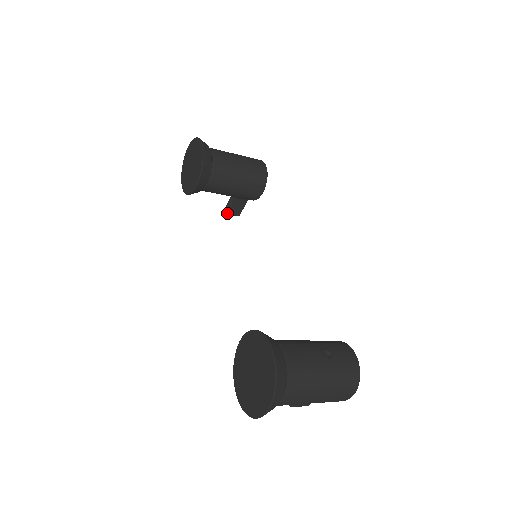
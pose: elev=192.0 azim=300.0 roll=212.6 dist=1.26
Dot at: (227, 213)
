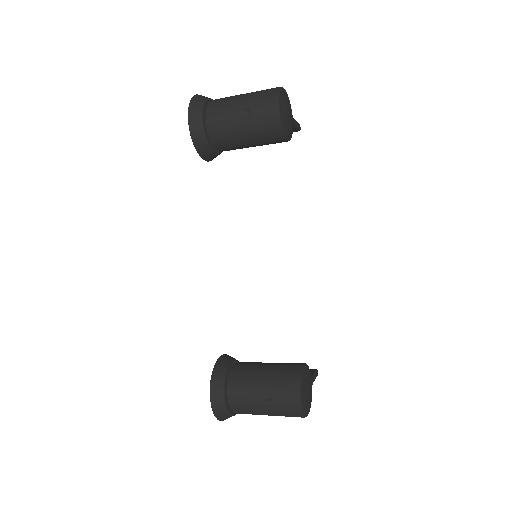
Dot at: occluded
